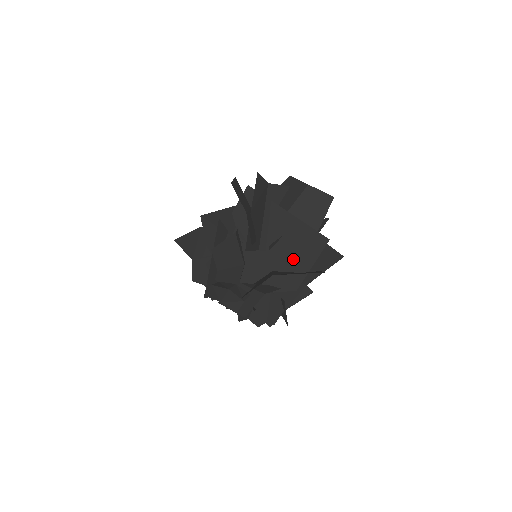
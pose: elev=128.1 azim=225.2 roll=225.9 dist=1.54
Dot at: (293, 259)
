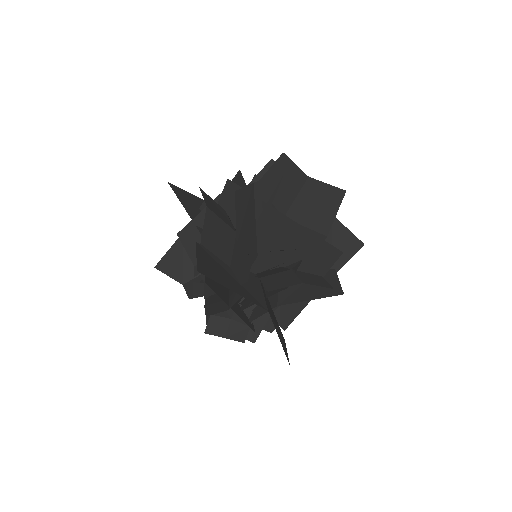
Dot at: (300, 266)
